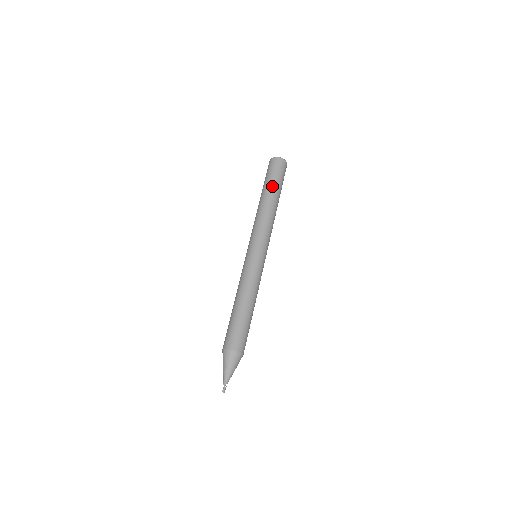
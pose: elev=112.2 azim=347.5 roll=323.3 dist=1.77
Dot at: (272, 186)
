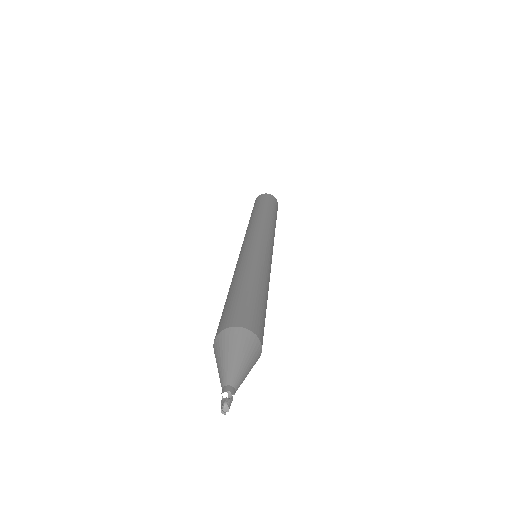
Dot at: (272, 208)
